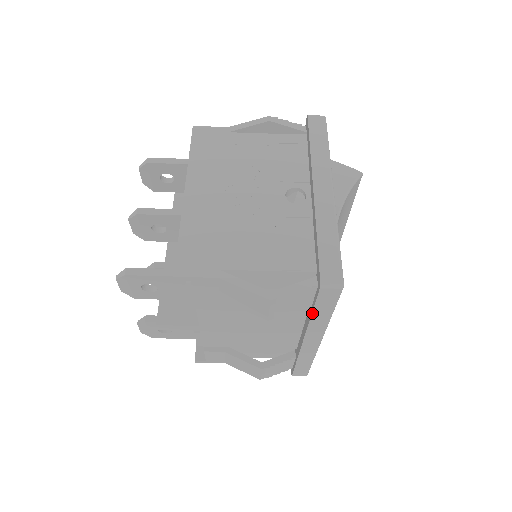
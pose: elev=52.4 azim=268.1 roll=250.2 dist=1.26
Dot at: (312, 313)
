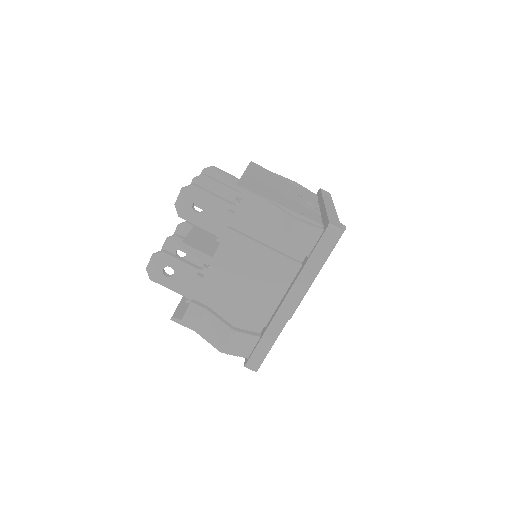
Dot at: (309, 258)
